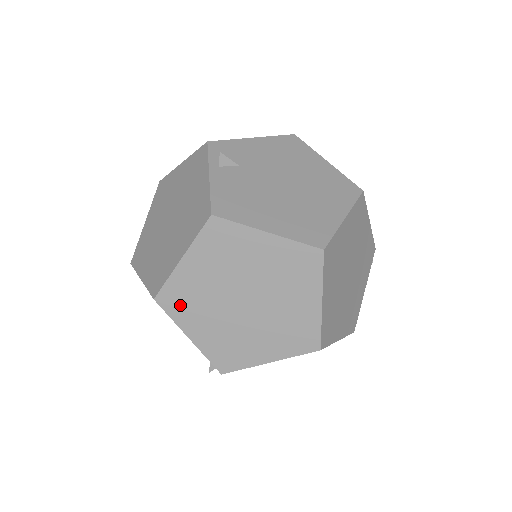
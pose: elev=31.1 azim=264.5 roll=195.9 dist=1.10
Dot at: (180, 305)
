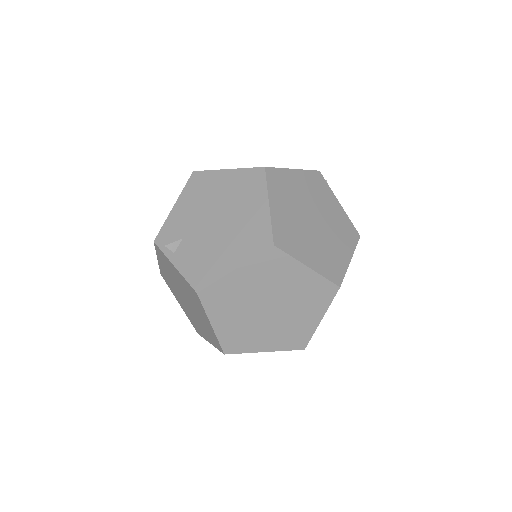
Dot at: (240, 344)
